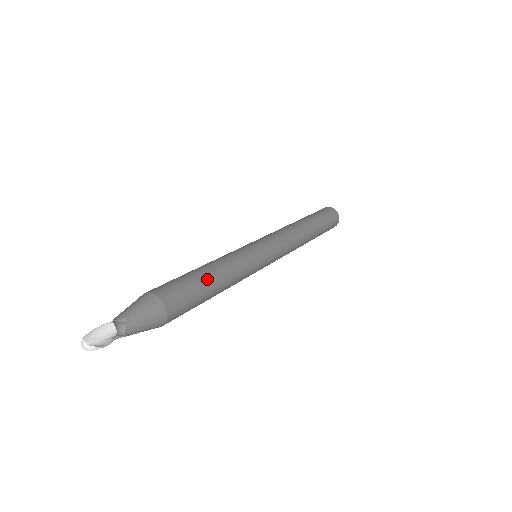
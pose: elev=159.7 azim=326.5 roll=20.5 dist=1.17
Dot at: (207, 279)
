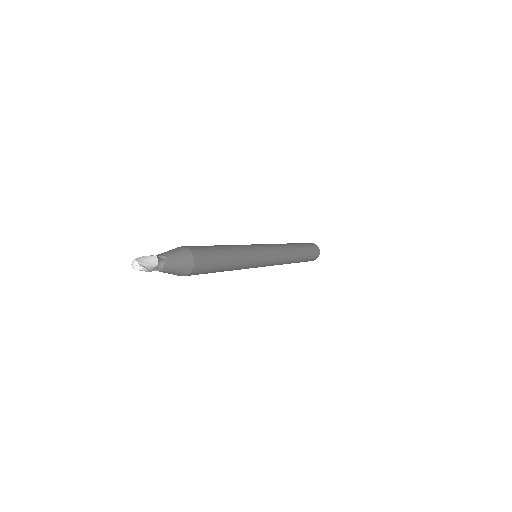
Dot at: (224, 253)
